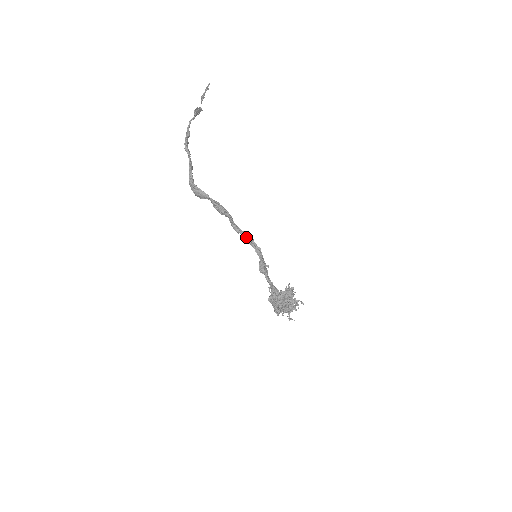
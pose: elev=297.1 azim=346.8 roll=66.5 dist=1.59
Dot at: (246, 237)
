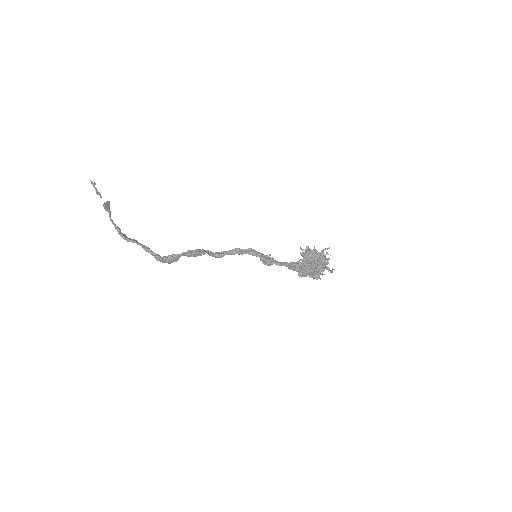
Dot at: (231, 253)
